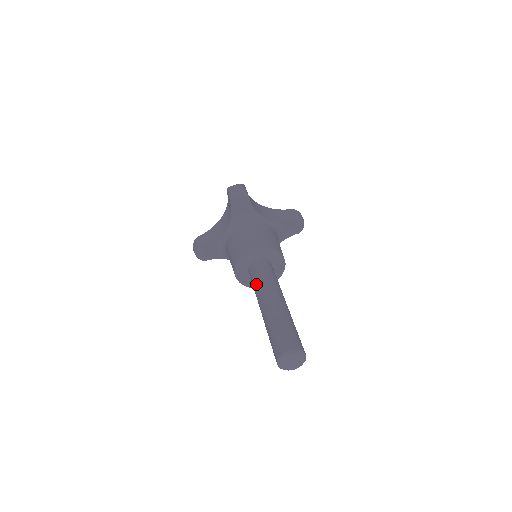
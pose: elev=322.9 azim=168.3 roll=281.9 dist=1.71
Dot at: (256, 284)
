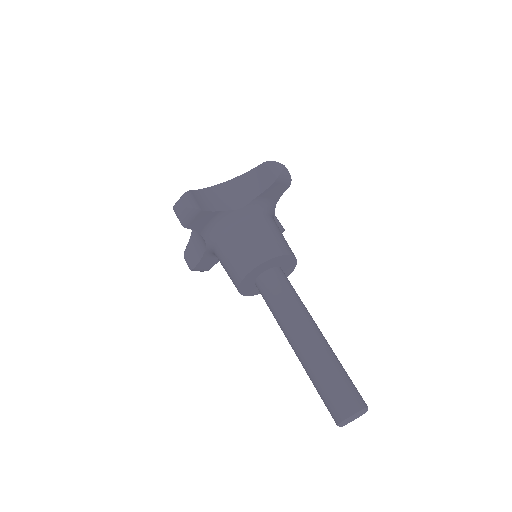
Dot at: (273, 315)
